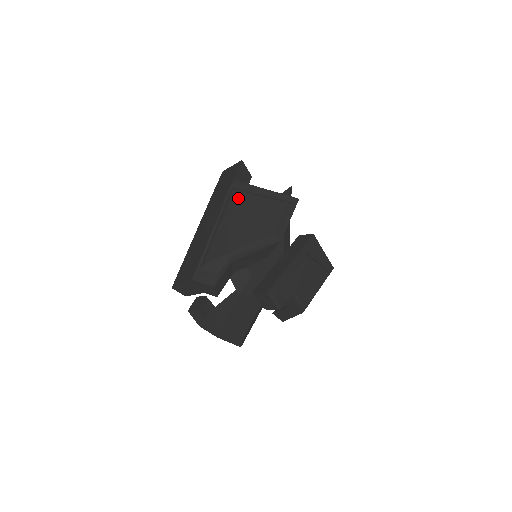
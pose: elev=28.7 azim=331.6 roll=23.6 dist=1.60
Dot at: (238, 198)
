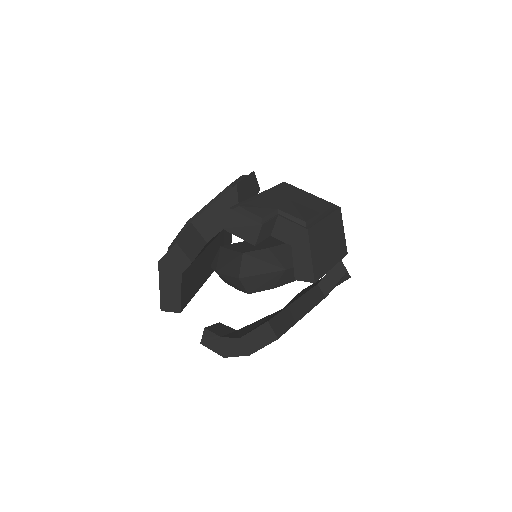
Dot at: occluded
